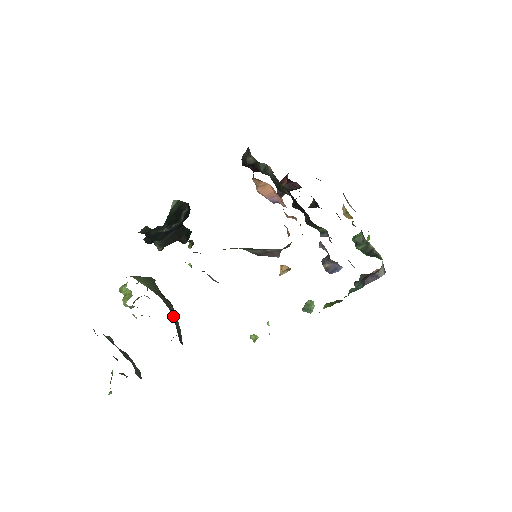
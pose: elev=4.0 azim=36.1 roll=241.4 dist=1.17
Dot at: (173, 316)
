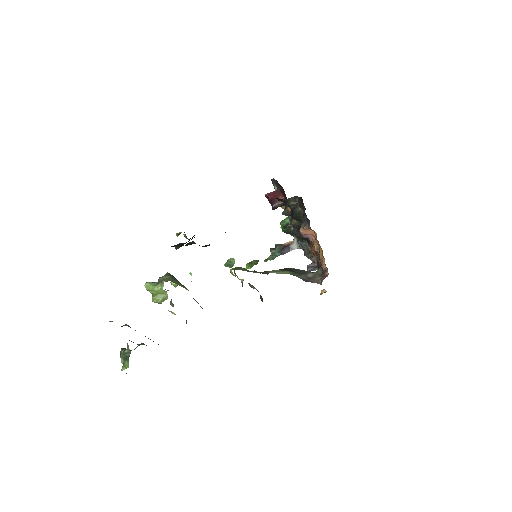
Dot at: occluded
